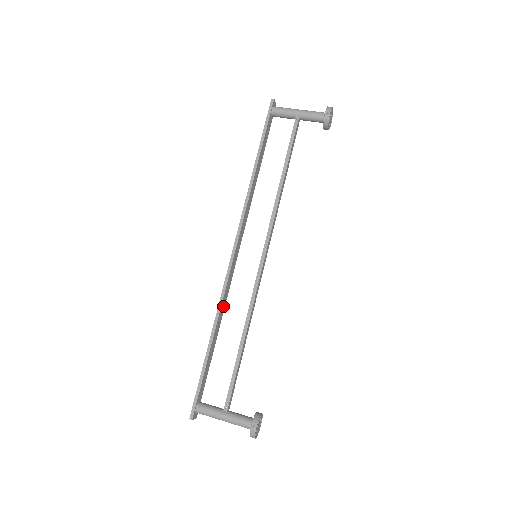
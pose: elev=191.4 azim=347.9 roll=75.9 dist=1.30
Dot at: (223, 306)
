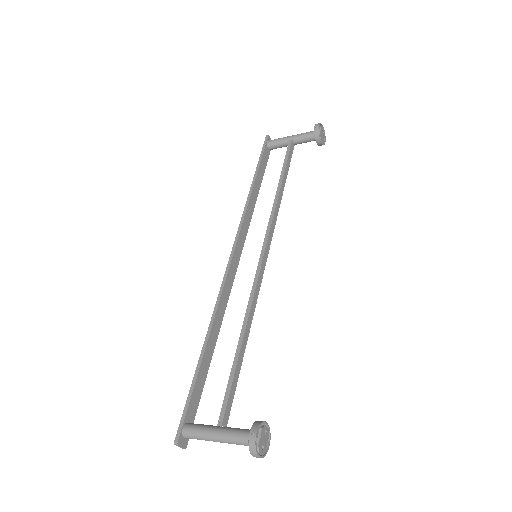
Dot at: (221, 311)
